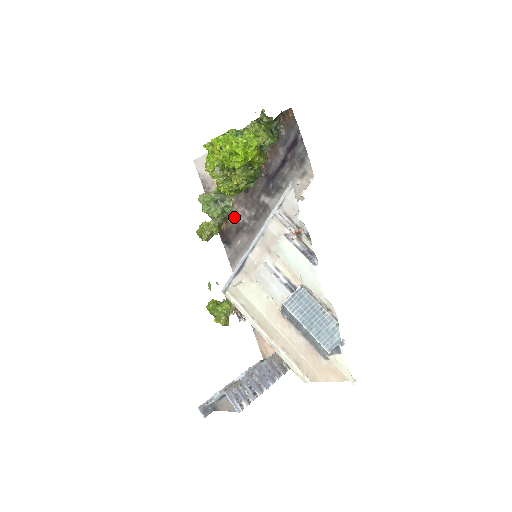
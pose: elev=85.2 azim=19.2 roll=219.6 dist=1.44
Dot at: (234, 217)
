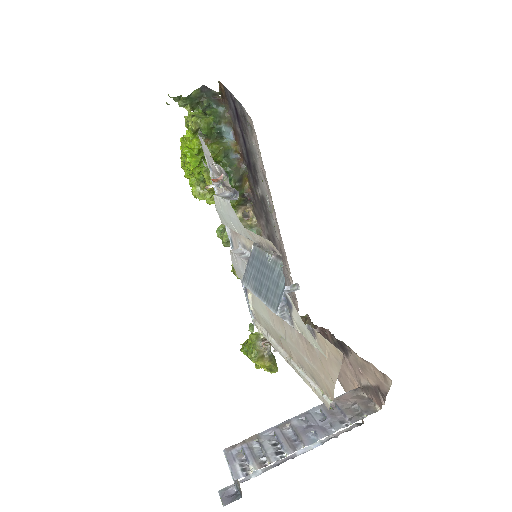
Dot at: occluded
